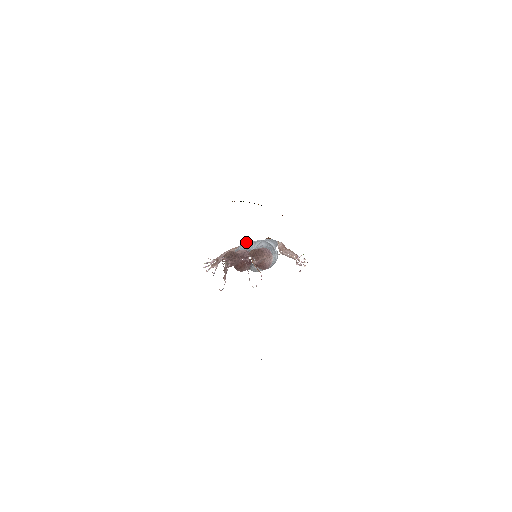
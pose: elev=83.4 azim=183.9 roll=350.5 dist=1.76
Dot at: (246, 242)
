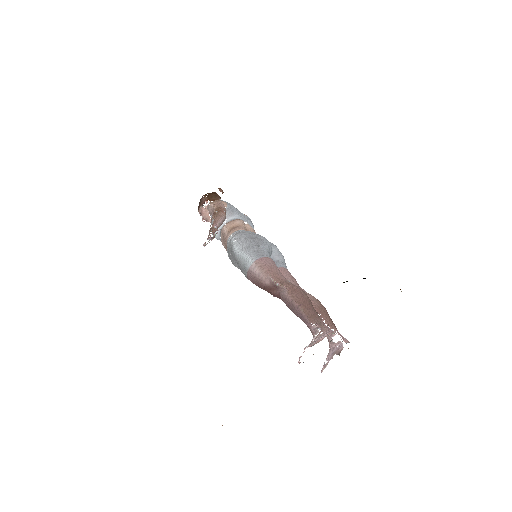
Dot at: (266, 239)
